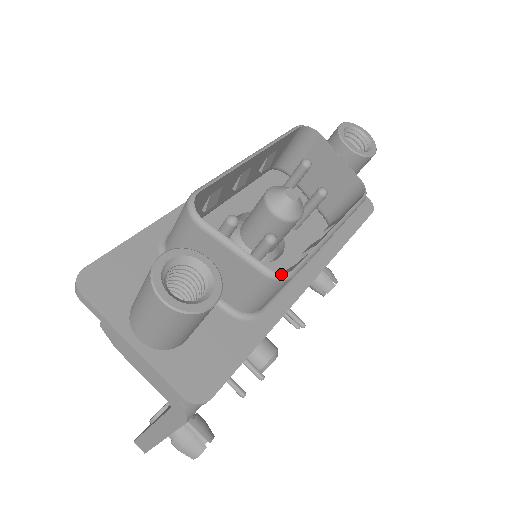
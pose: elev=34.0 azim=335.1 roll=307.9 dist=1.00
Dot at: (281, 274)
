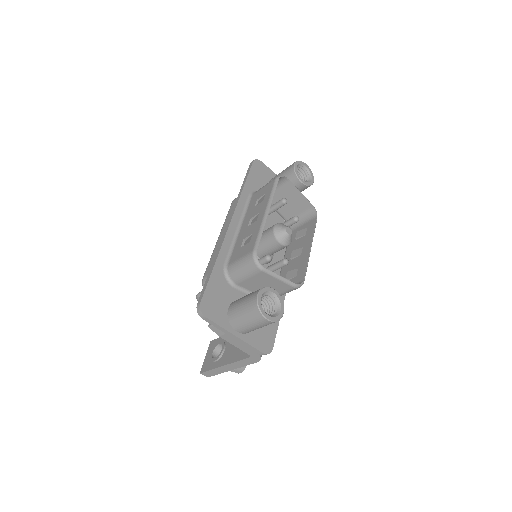
Dot at: (300, 285)
